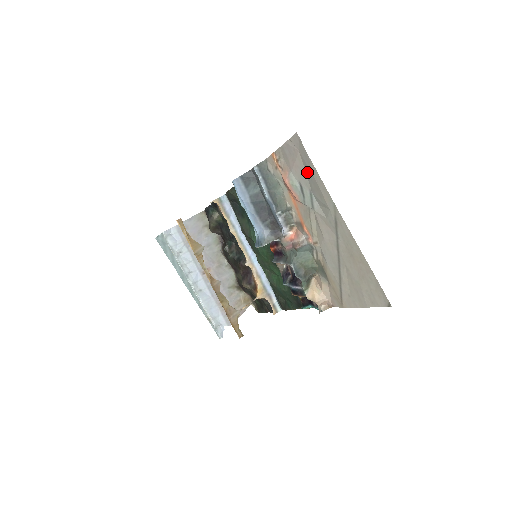
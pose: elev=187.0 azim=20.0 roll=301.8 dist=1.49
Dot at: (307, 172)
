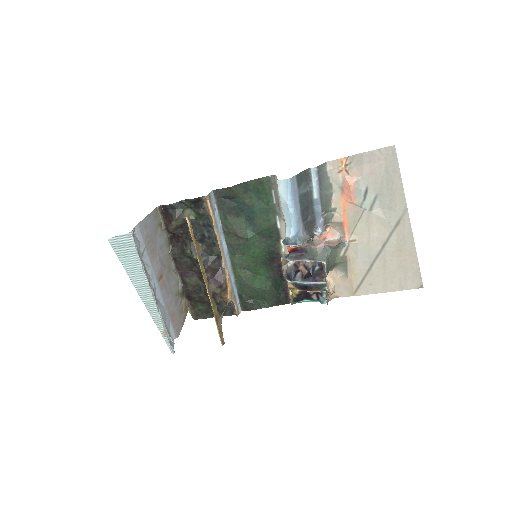
Dot at: (385, 179)
